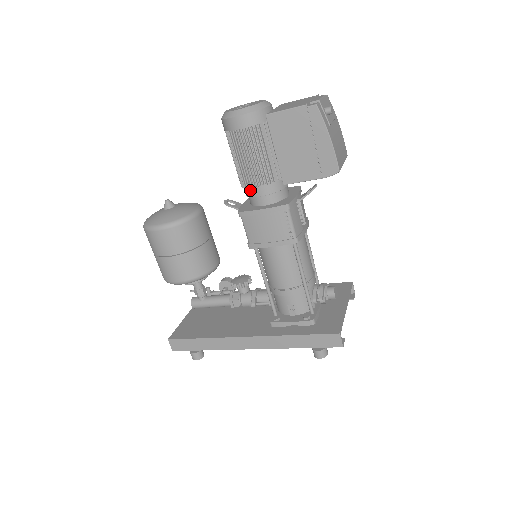
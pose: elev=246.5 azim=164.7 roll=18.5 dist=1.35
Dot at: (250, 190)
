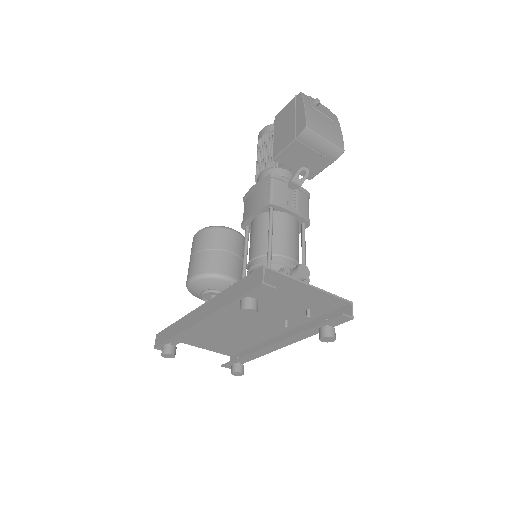
Dot at: (257, 180)
